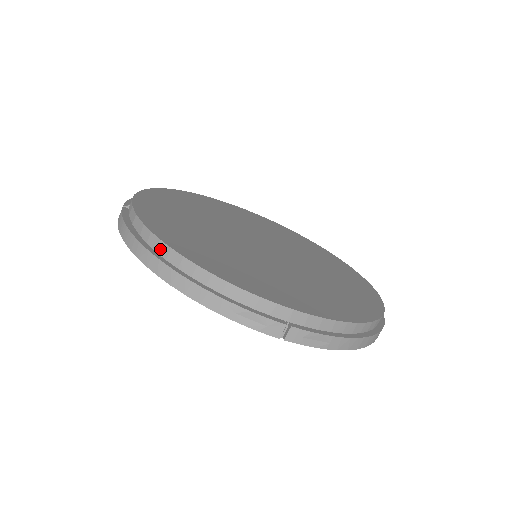
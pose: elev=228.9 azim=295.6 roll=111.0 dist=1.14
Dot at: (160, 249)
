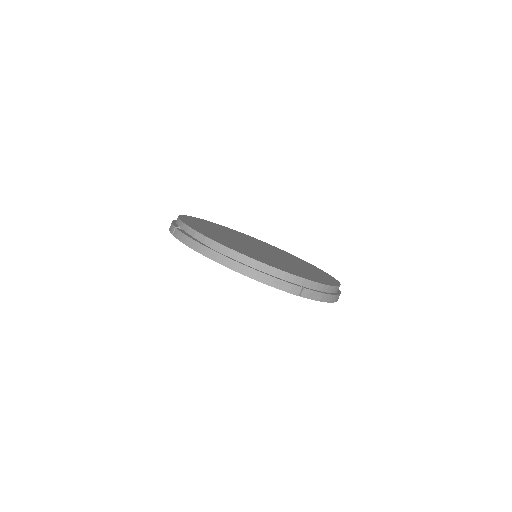
Dot at: (222, 250)
